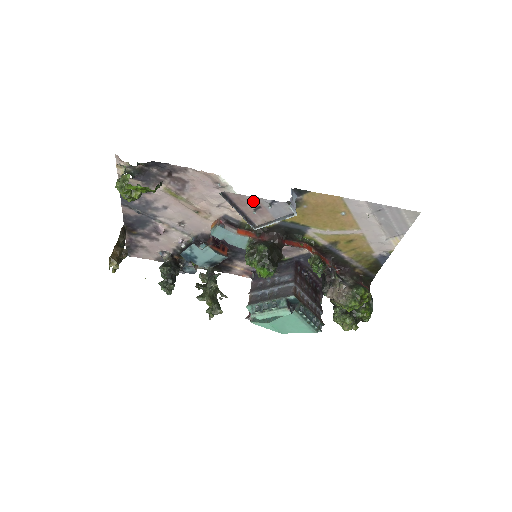
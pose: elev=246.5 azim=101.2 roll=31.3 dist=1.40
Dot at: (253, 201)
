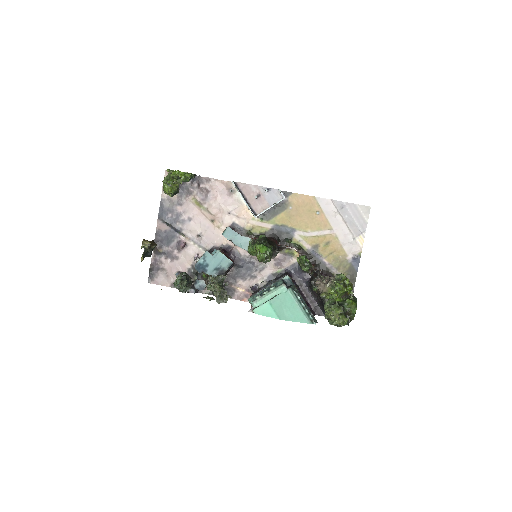
Dot at: (255, 189)
